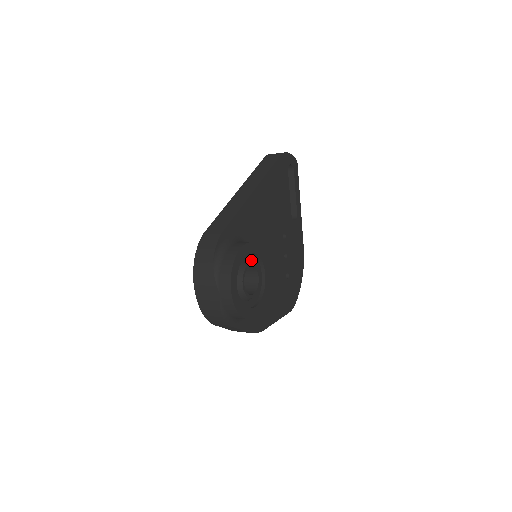
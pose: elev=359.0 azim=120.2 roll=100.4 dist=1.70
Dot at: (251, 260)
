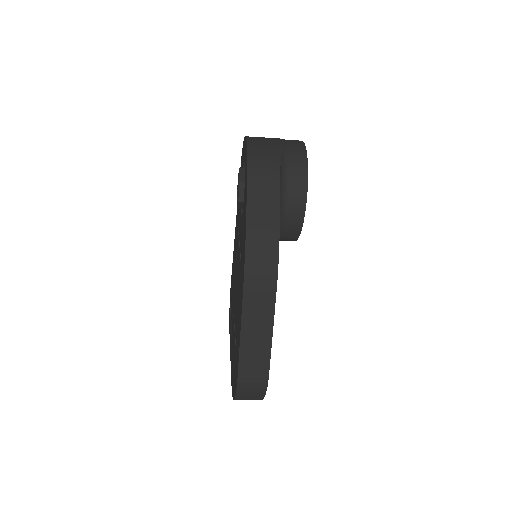
Dot at: occluded
